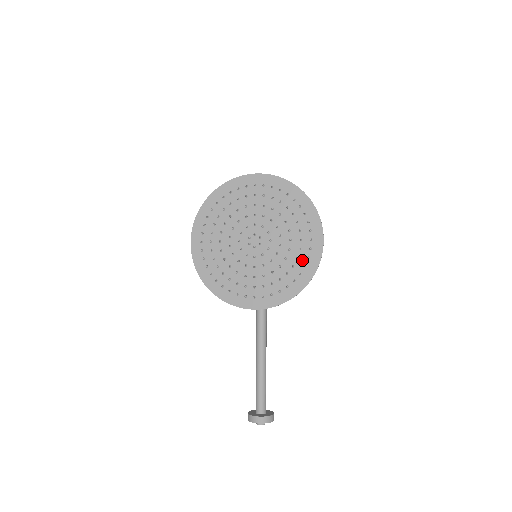
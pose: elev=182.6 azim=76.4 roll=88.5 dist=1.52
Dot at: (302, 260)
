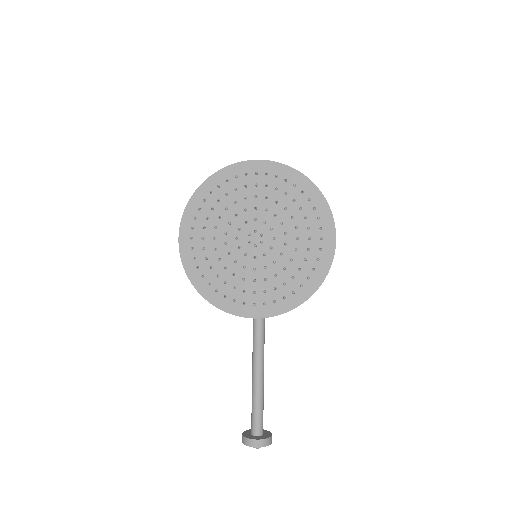
Dot at: (311, 262)
